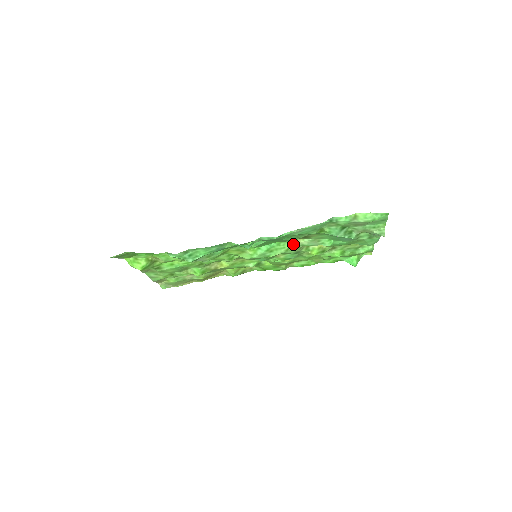
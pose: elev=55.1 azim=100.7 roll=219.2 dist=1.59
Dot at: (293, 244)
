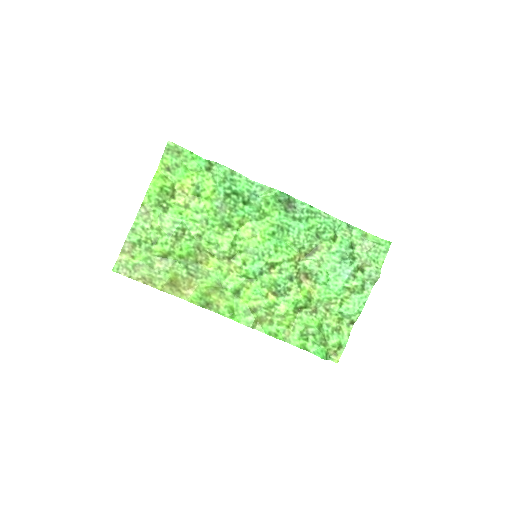
Dot at: (296, 259)
